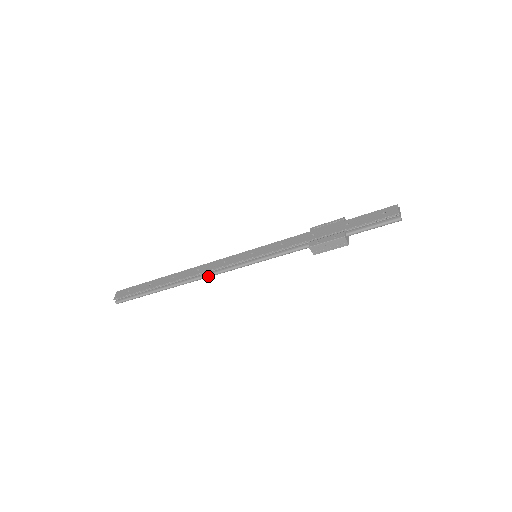
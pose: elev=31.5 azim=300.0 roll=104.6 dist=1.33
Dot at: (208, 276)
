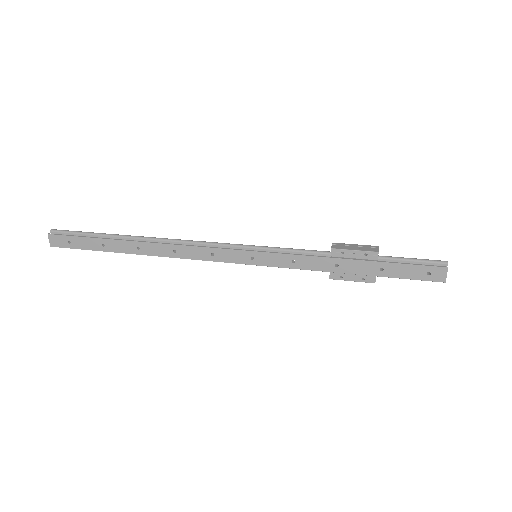
Dot at: (191, 259)
